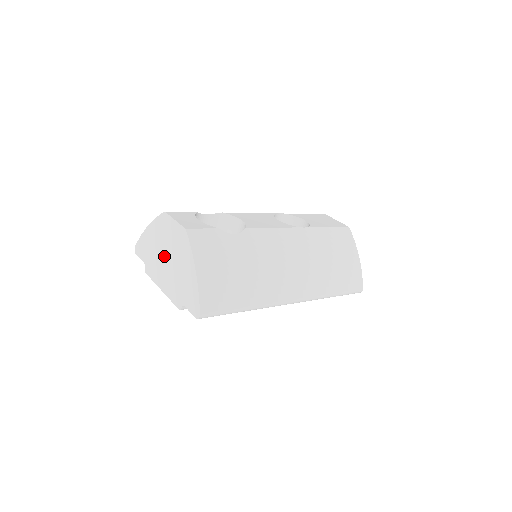
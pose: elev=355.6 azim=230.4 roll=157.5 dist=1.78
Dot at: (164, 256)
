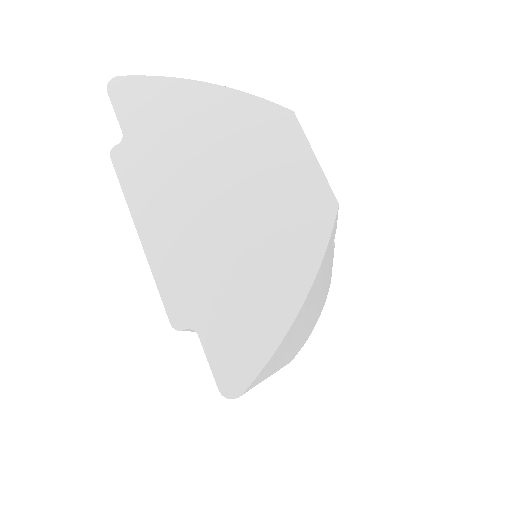
Dot at: (213, 186)
